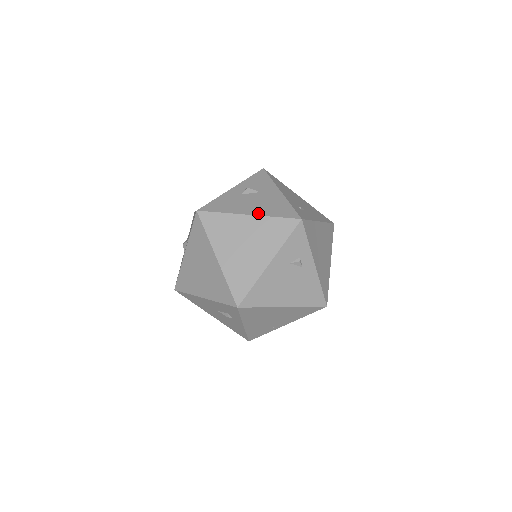
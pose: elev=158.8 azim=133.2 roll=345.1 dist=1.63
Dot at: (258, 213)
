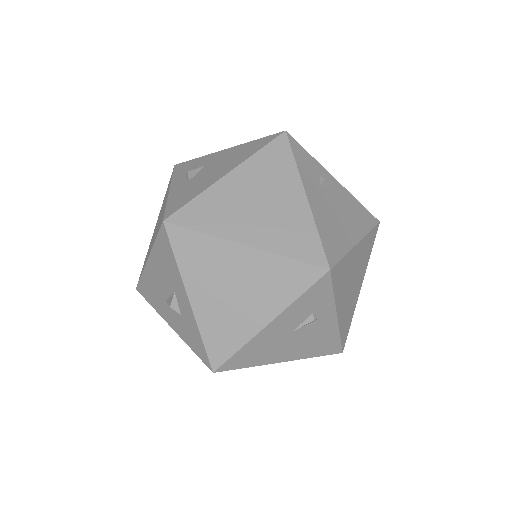
Dot at: (235, 165)
